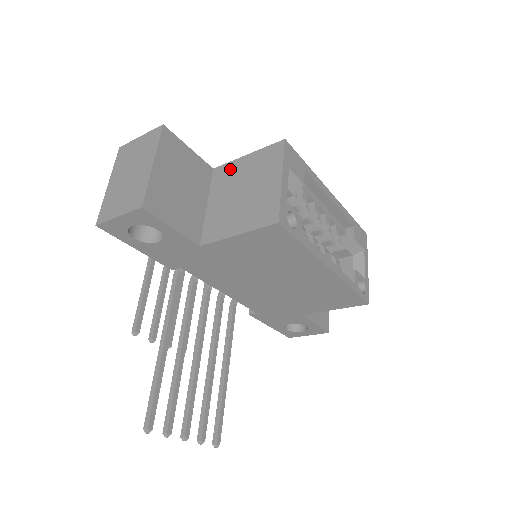
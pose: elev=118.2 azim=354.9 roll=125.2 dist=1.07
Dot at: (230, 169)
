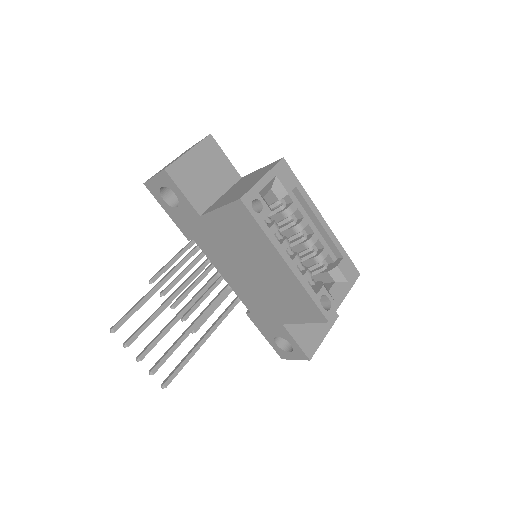
Dot at: (248, 176)
